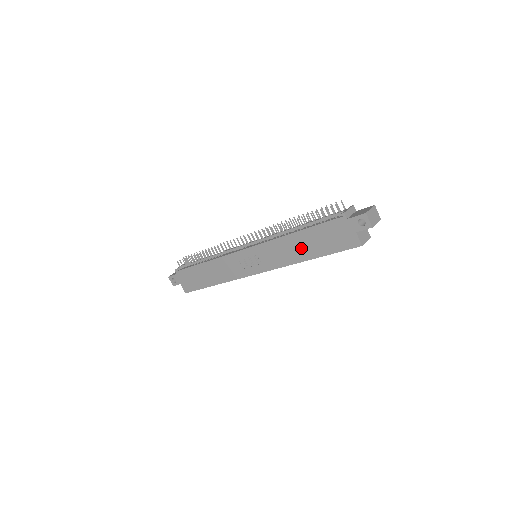
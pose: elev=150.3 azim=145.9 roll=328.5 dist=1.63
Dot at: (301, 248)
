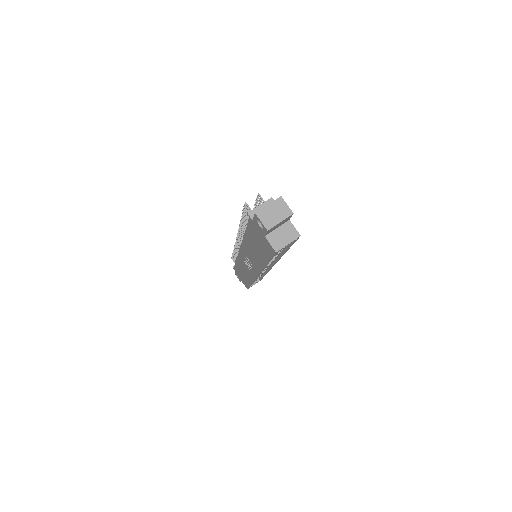
Dot at: (255, 252)
